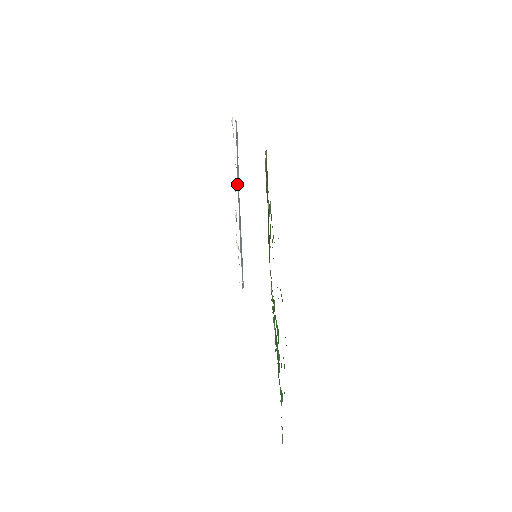
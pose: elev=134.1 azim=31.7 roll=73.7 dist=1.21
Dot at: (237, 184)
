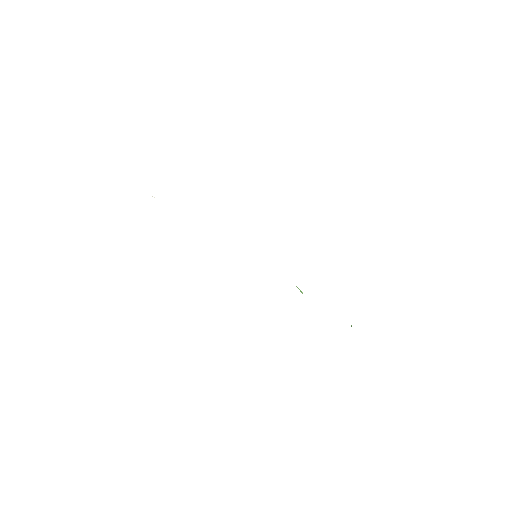
Dot at: occluded
